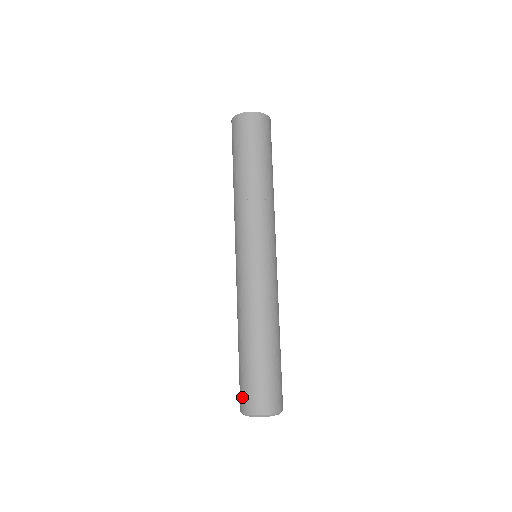
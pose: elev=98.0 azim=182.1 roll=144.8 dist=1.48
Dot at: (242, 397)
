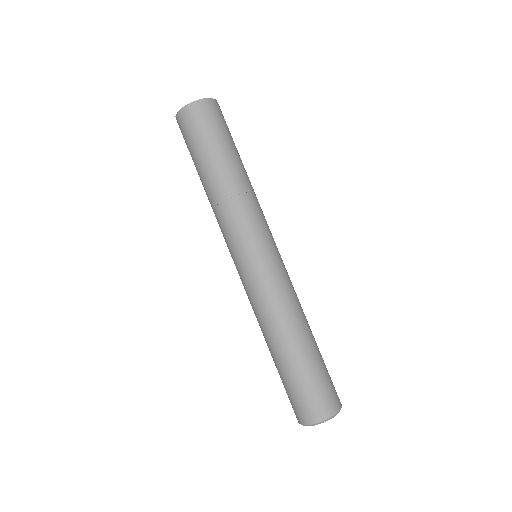
Dot at: (310, 406)
